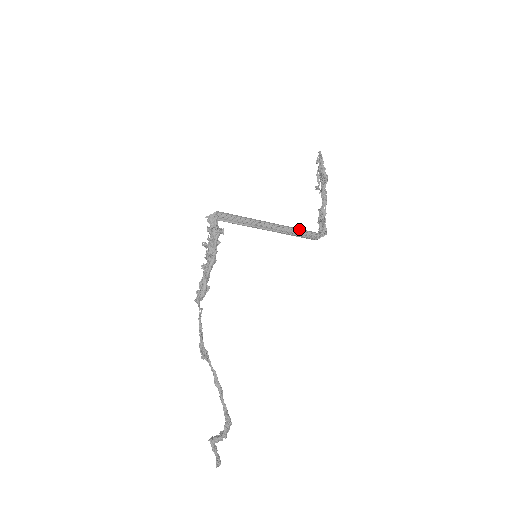
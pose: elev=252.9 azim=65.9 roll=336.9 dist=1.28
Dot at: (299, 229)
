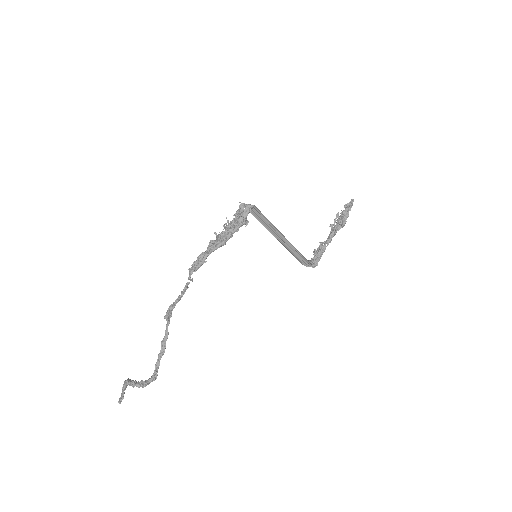
Dot at: (300, 253)
